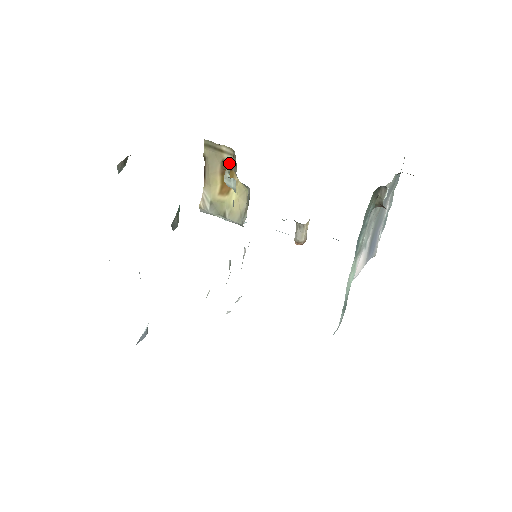
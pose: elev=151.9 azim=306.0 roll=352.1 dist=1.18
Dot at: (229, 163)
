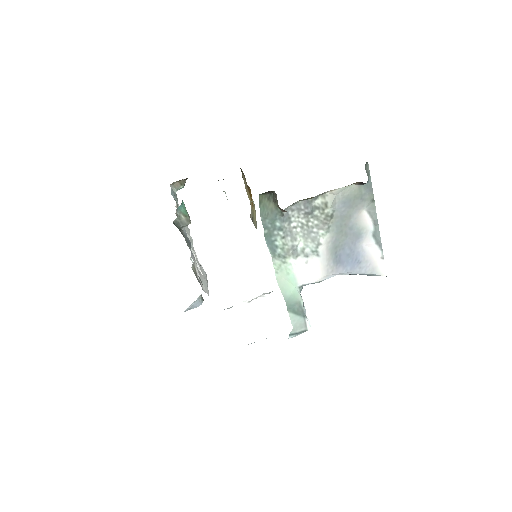
Dot at: (246, 182)
